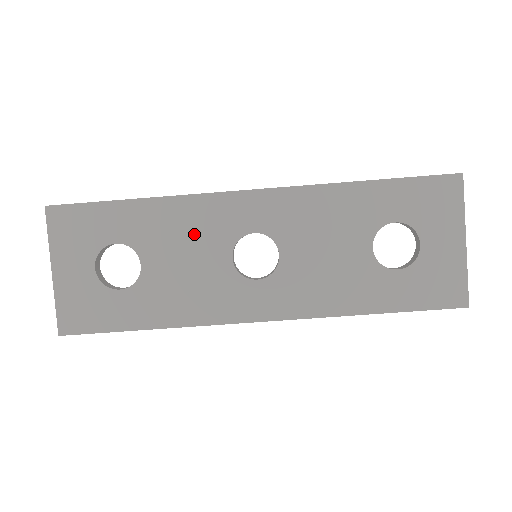
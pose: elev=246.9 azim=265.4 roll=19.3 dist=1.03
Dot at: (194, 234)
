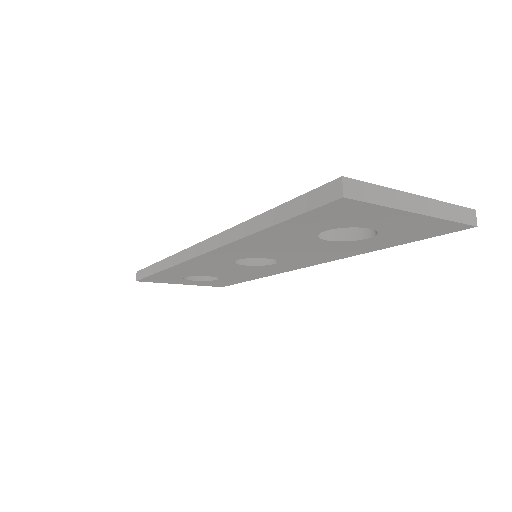
Dot at: (209, 268)
